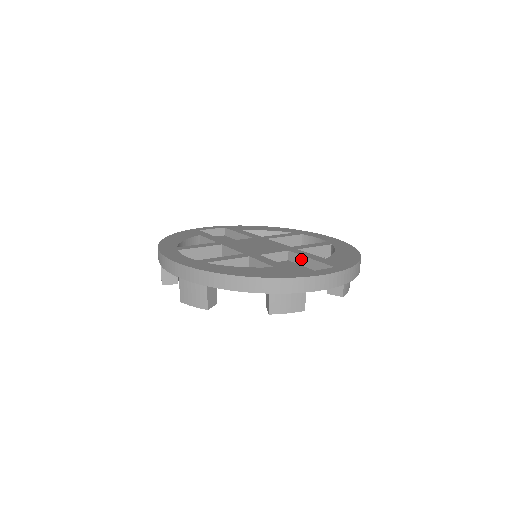
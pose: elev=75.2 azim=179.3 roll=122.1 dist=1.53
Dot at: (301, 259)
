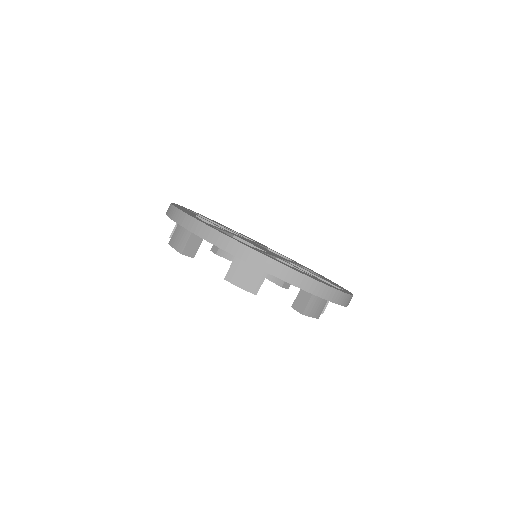
Dot at: occluded
